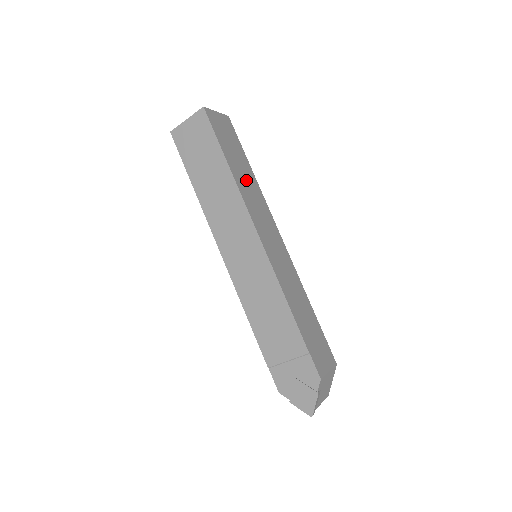
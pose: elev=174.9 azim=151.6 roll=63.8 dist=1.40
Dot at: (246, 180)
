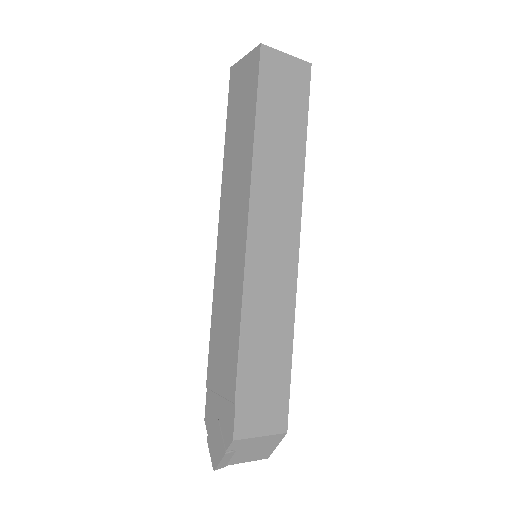
Dot at: (280, 157)
